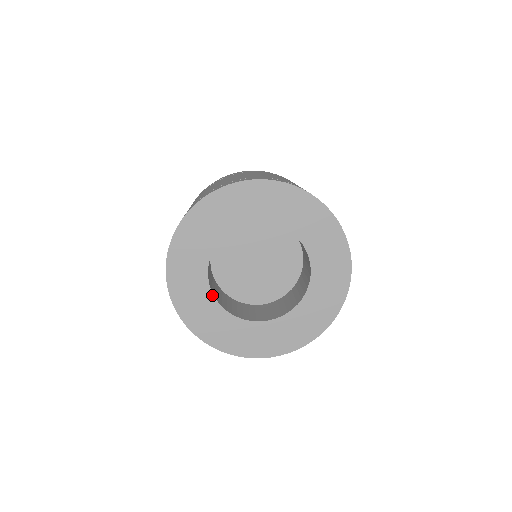
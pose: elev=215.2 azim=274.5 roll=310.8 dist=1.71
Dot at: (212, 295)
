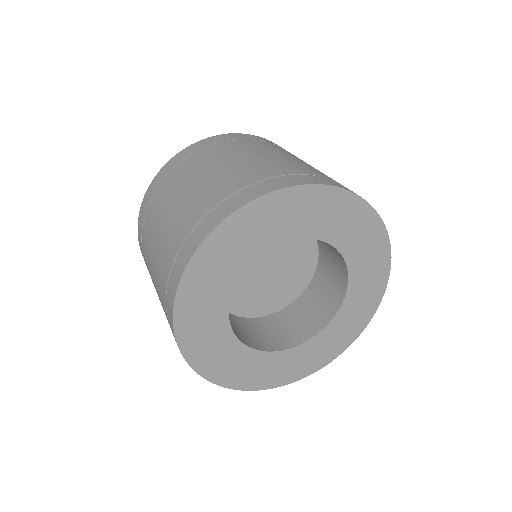
Dot at: (232, 289)
